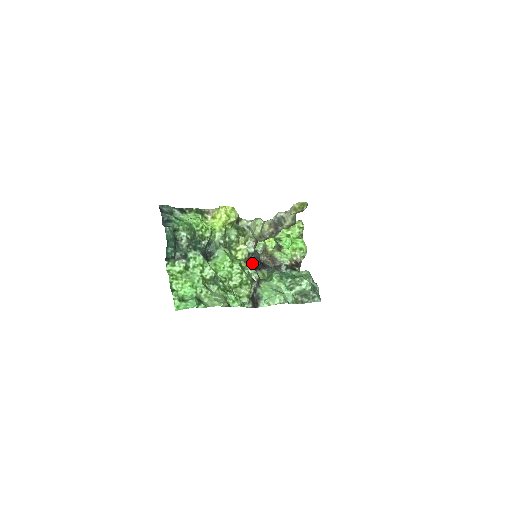
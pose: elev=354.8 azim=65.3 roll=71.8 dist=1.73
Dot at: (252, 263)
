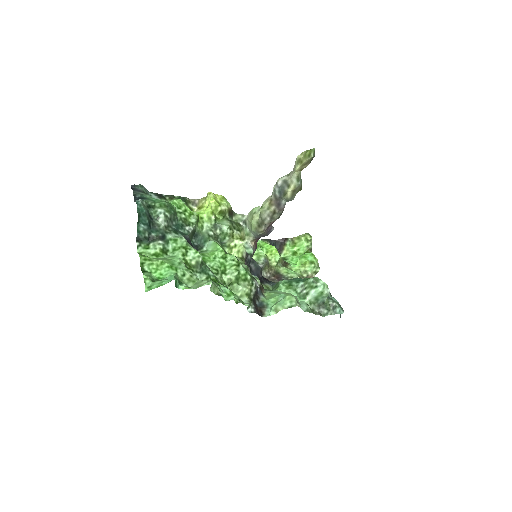
Dot at: (252, 274)
